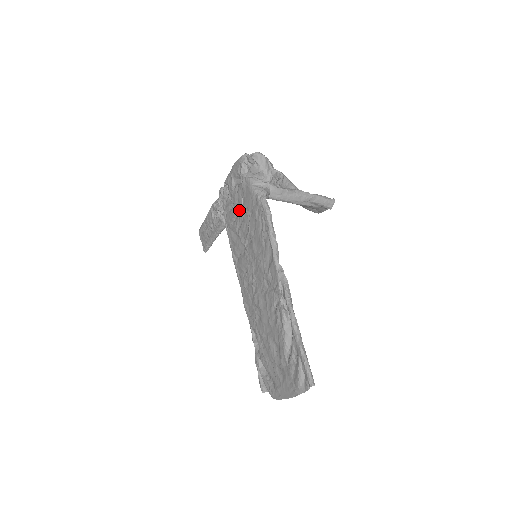
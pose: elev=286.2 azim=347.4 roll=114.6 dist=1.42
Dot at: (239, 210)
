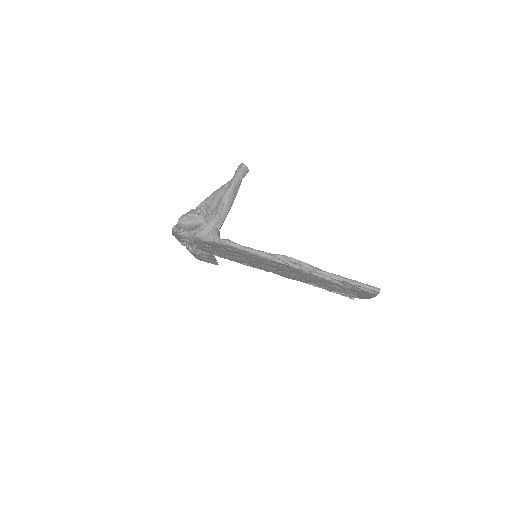
Dot at: (212, 249)
